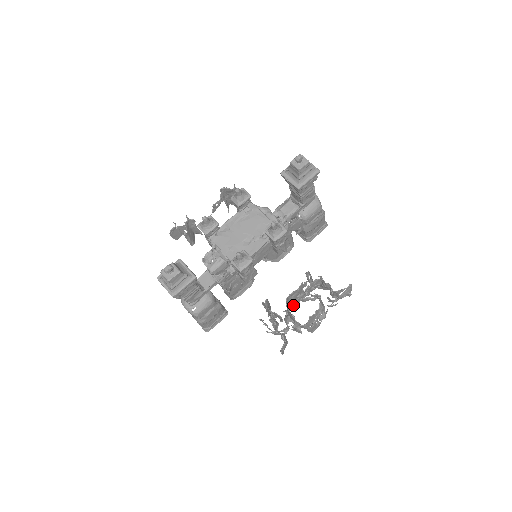
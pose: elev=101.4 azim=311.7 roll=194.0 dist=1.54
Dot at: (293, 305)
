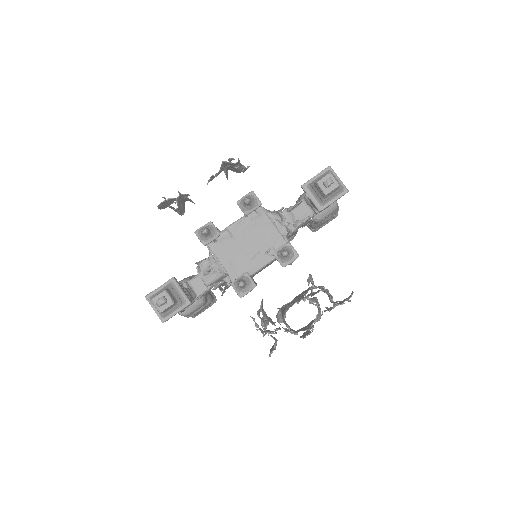
Dot at: occluded
